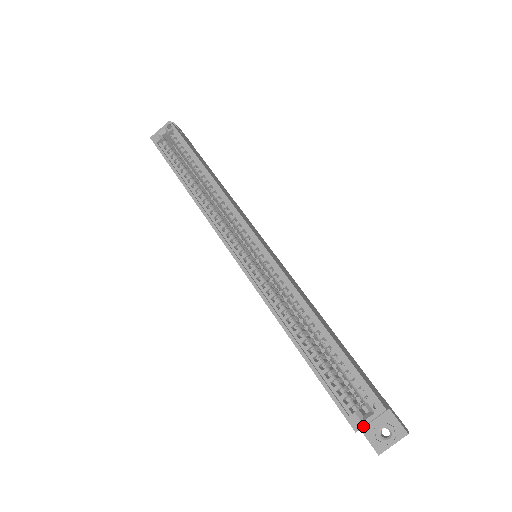
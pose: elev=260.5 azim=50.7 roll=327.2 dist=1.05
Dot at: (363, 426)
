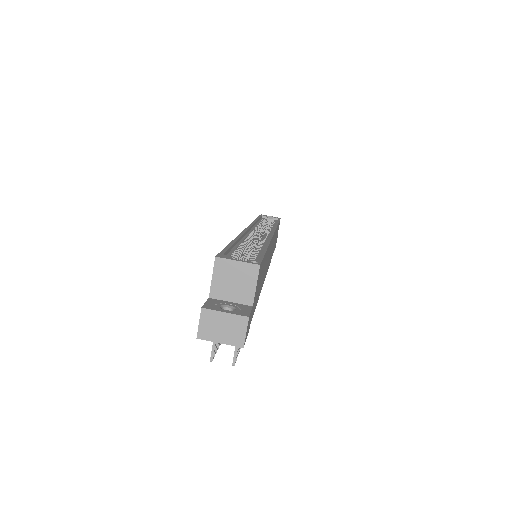
Dot at: (227, 258)
